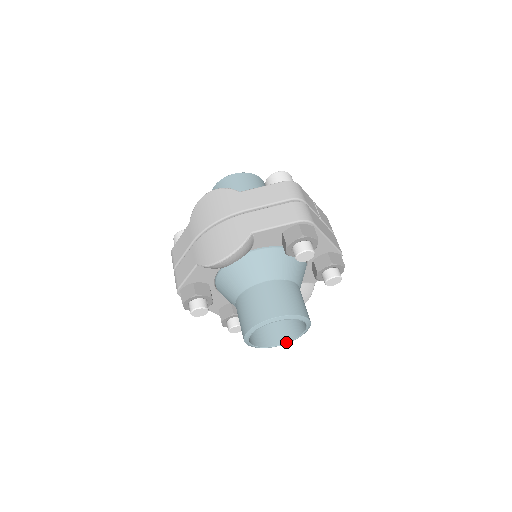
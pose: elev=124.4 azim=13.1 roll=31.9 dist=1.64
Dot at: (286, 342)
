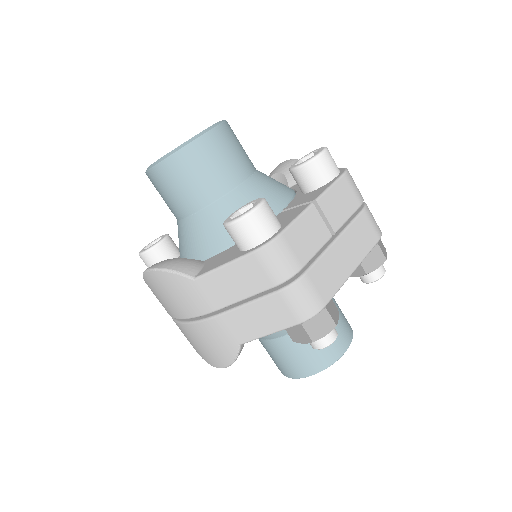
Dot at: occluded
